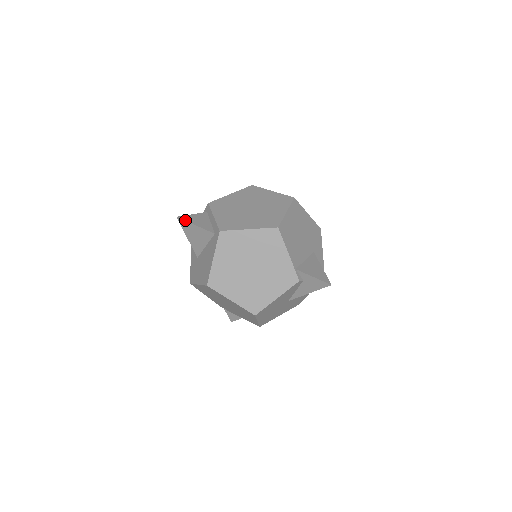
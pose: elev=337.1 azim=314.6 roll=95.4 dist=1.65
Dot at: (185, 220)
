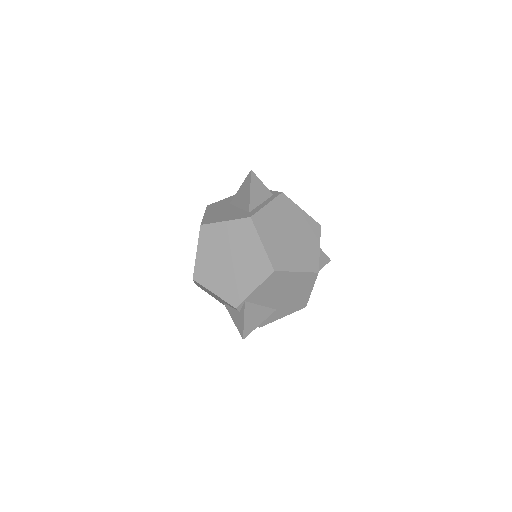
Dot at: (251, 179)
